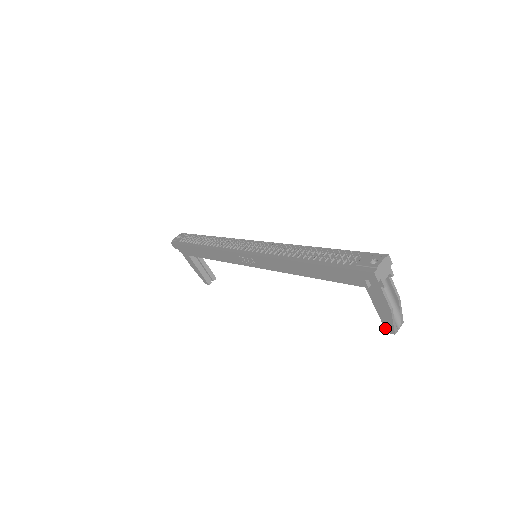
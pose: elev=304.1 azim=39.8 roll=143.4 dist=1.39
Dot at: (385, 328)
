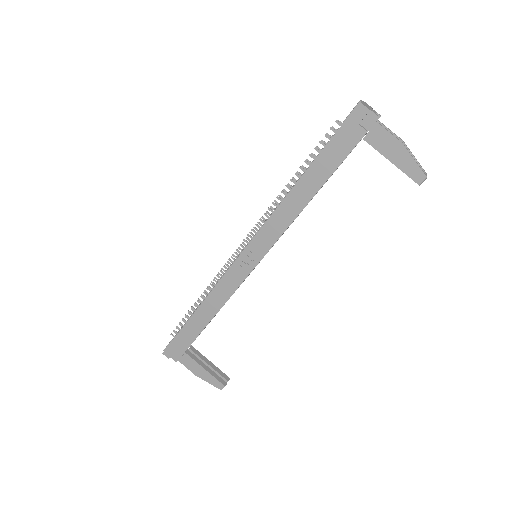
Dot at: (413, 180)
